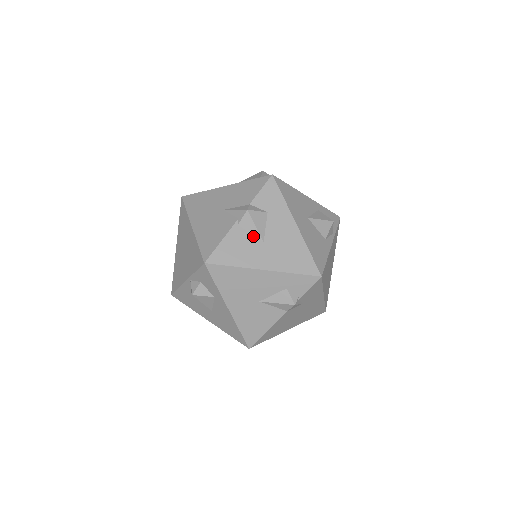
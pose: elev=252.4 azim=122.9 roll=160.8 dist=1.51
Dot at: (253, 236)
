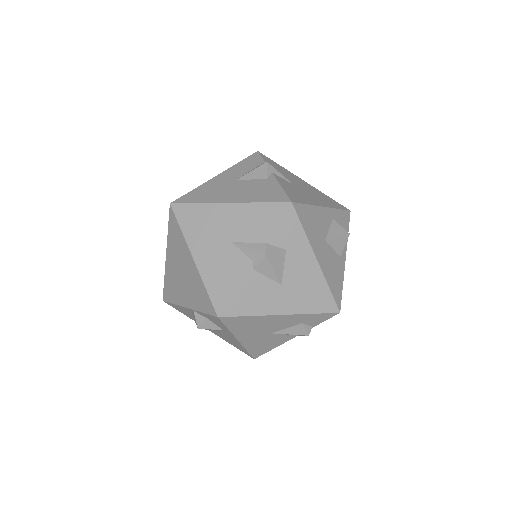
Dot at: (270, 280)
